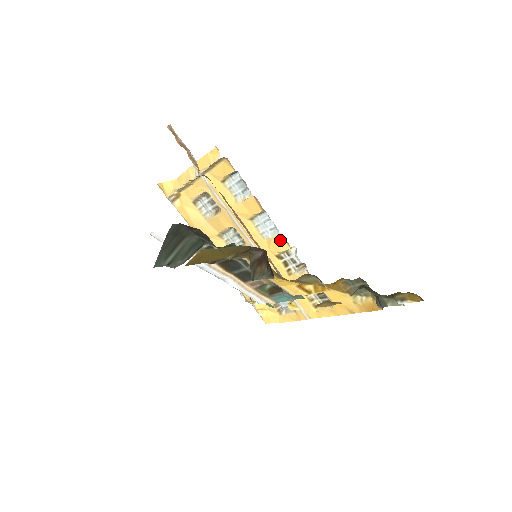
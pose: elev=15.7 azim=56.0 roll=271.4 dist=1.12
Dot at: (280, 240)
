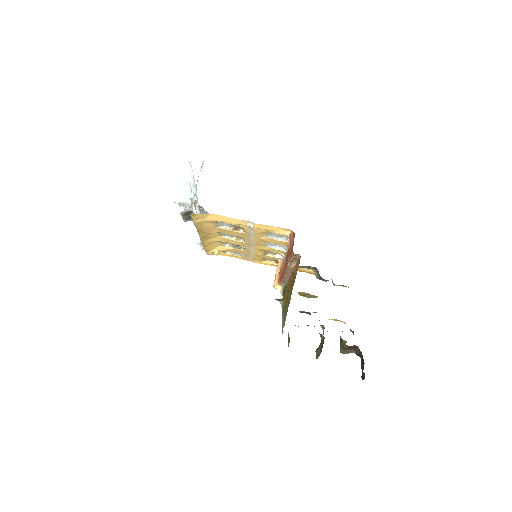
Dot at: (280, 251)
